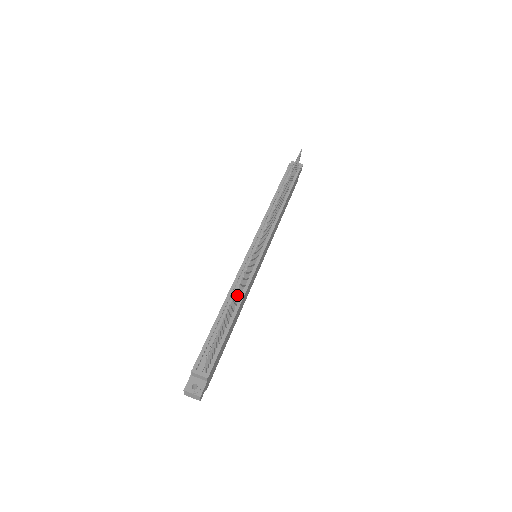
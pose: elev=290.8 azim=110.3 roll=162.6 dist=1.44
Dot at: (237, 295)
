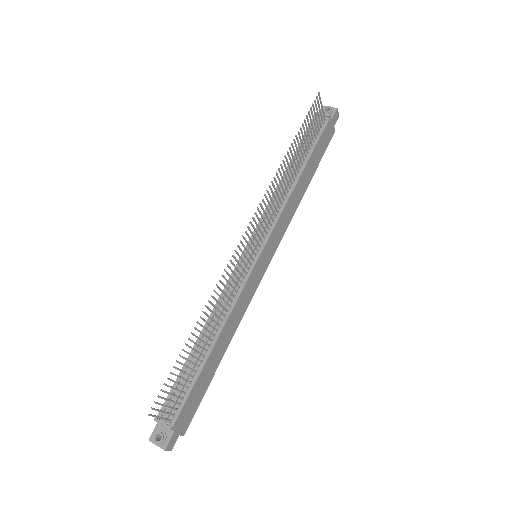
Dot at: (207, 323)
